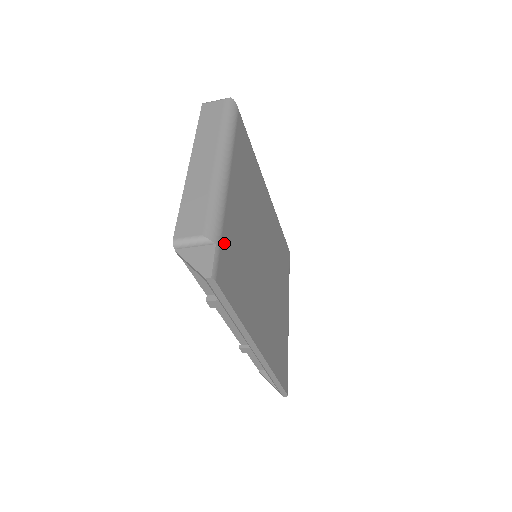
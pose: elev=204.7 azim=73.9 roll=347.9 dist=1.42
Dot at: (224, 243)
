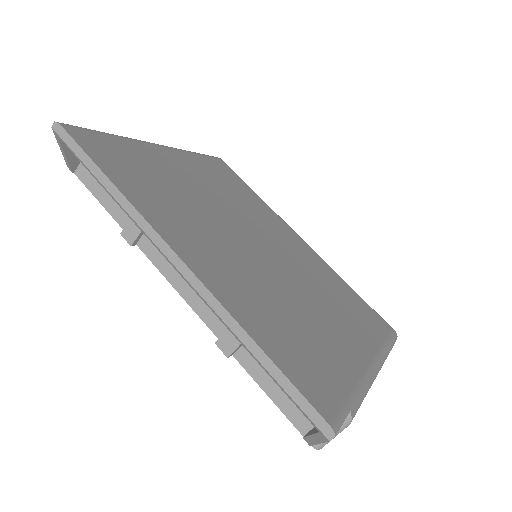
Dot at: (112, 141)
